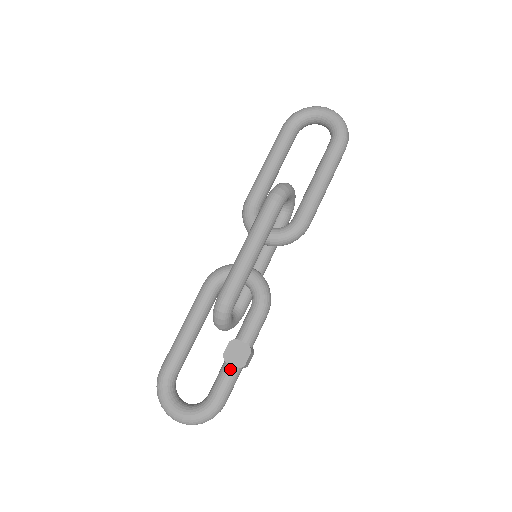
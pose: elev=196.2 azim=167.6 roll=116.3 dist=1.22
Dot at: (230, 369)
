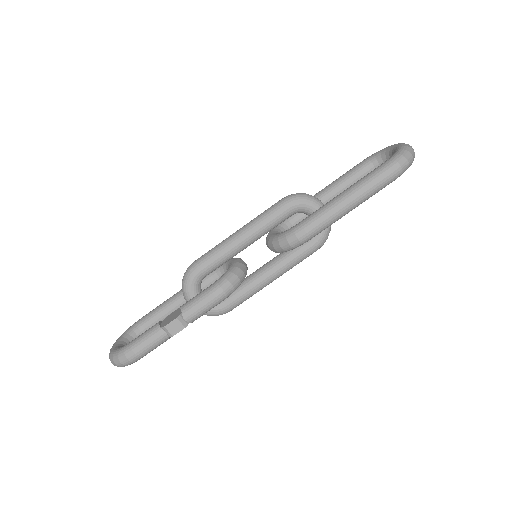
Dot at: (156, 325)
